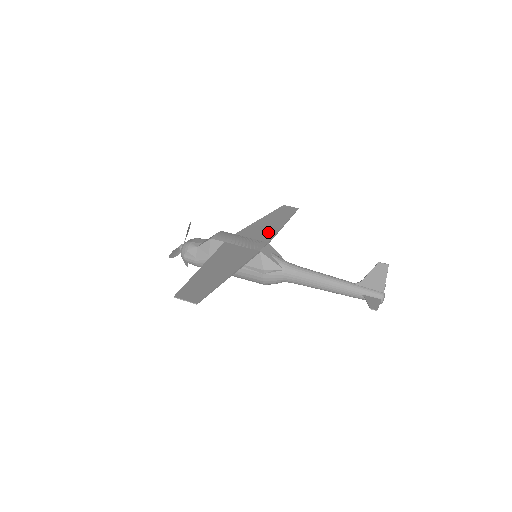
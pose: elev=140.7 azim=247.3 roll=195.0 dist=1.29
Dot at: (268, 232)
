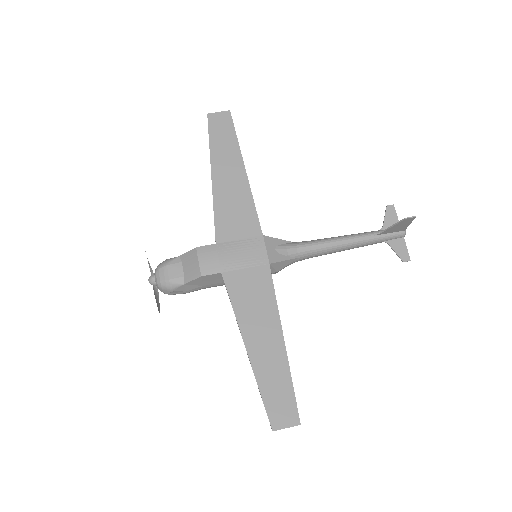
Dot at: (245, 209)
